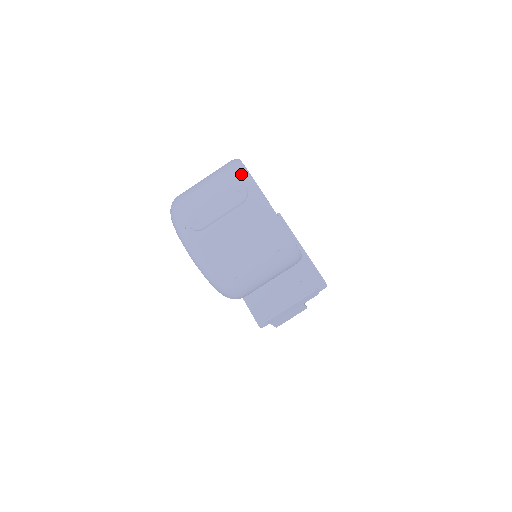
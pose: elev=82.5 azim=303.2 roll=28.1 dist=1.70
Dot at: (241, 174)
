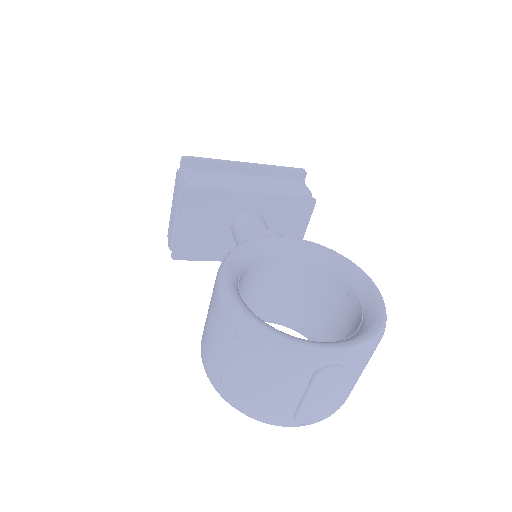
Dot at: (310, 359)
